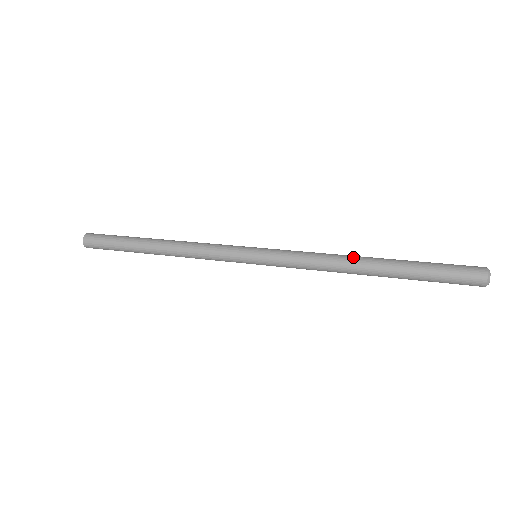
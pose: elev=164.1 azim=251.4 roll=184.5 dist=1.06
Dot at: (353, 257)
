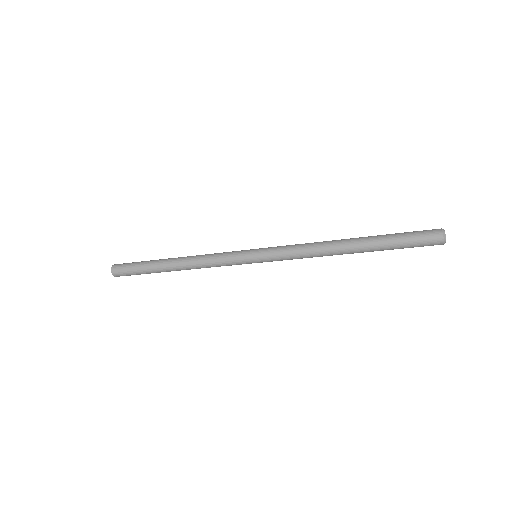
Dot at: (334, 240)
